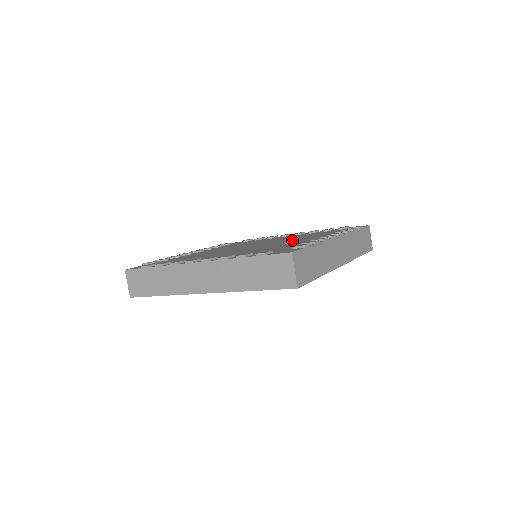
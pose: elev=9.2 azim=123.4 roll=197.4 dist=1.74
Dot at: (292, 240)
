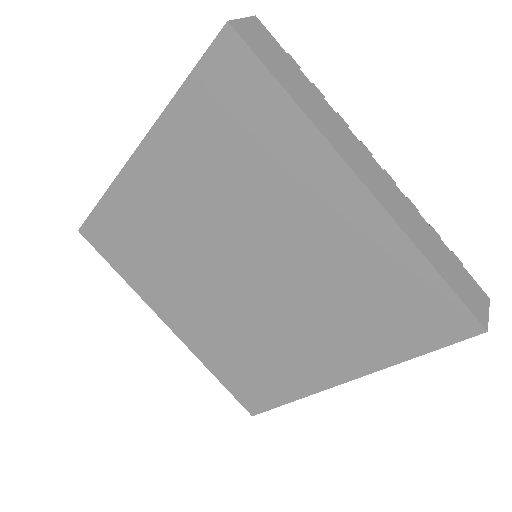
Dot at: occluded
